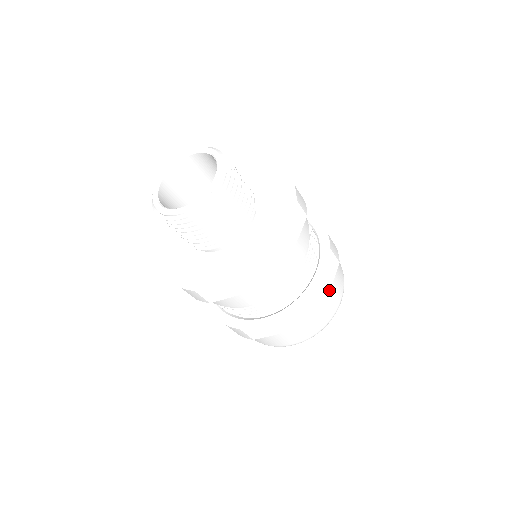
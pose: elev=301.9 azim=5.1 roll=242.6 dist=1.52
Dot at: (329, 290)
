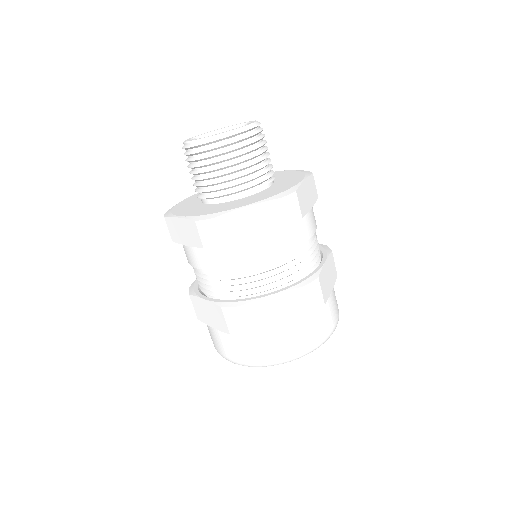
Dot at: (331, 292)
